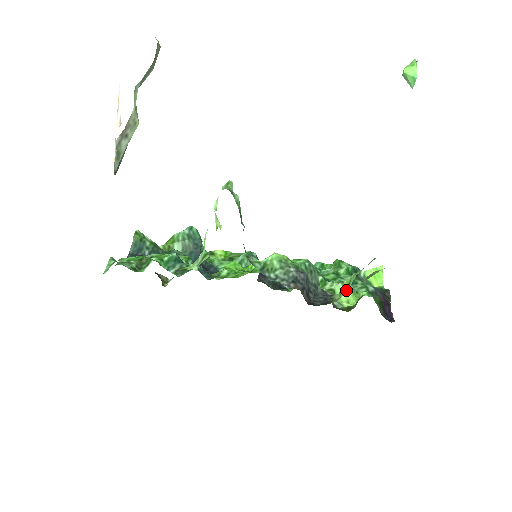
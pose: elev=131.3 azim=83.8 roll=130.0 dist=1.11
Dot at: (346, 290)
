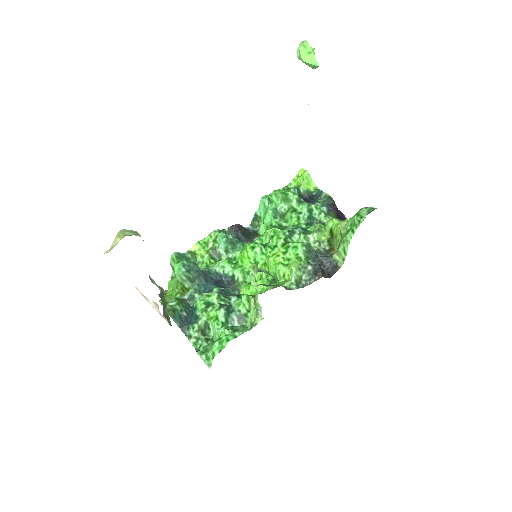
Dot at: (344, 255)
